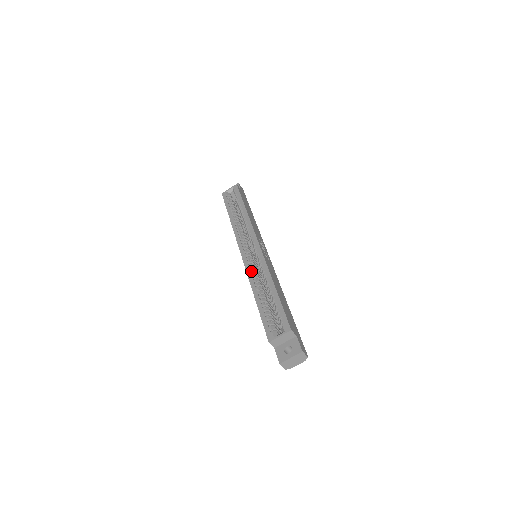
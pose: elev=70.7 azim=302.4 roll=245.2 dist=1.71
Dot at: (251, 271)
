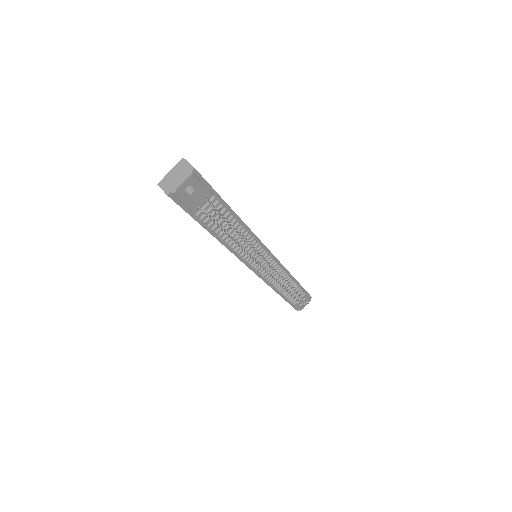
Dot at: occluded
